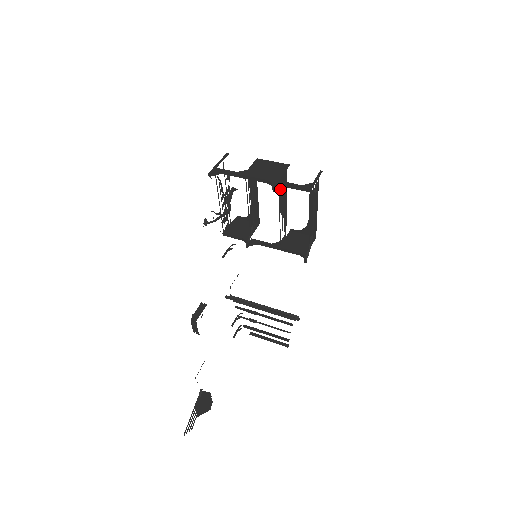
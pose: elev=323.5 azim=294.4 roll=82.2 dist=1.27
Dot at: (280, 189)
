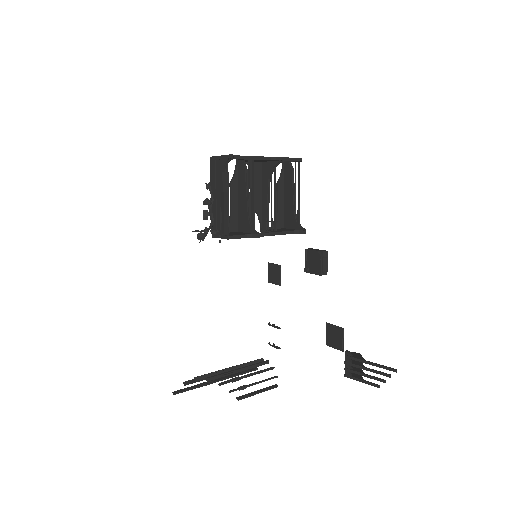
Dot at: (272, 171)
